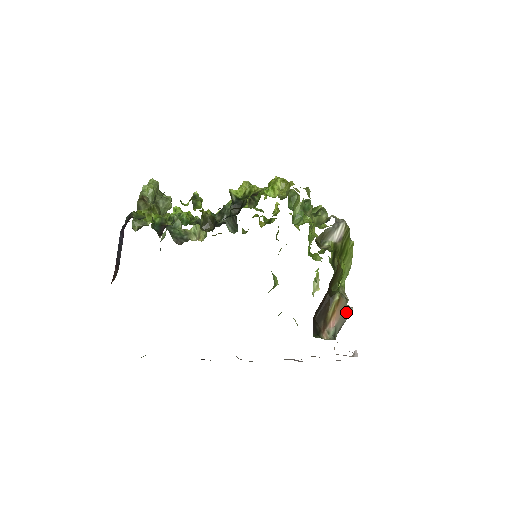
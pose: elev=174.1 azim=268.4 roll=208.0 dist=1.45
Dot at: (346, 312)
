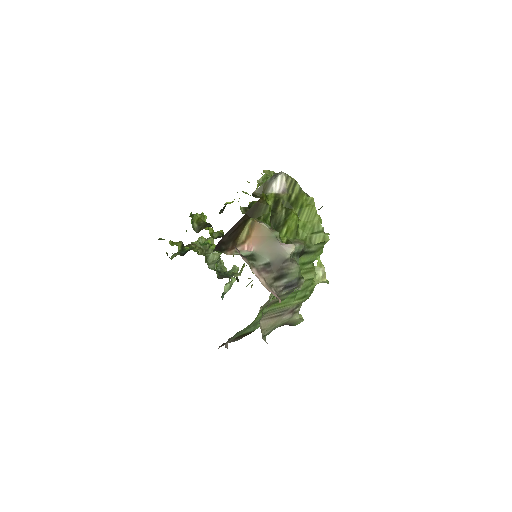
Dot at: (278, 244)
